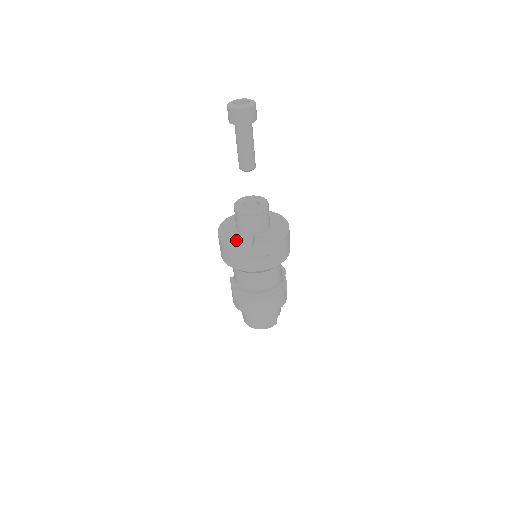
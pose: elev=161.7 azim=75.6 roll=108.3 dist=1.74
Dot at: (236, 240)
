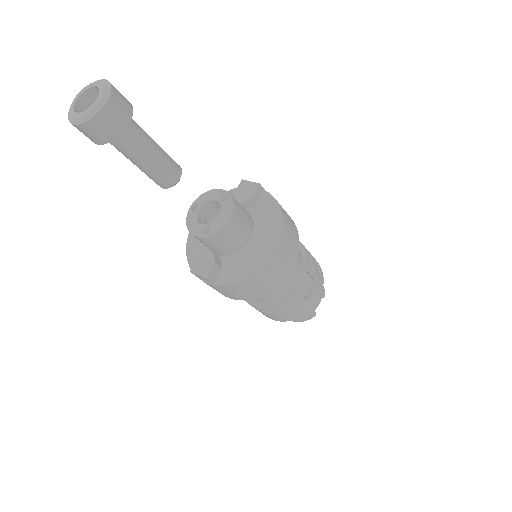
Dot at: occluded
